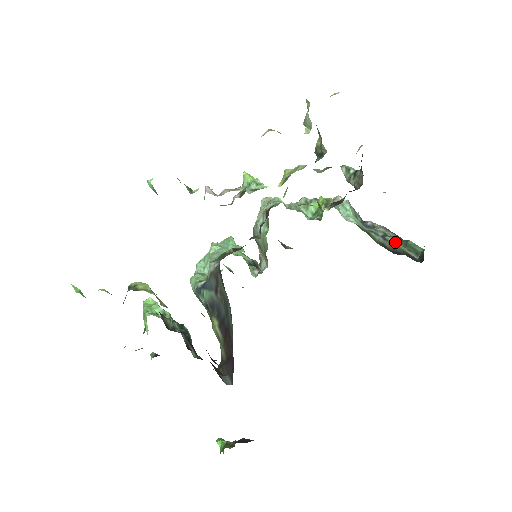
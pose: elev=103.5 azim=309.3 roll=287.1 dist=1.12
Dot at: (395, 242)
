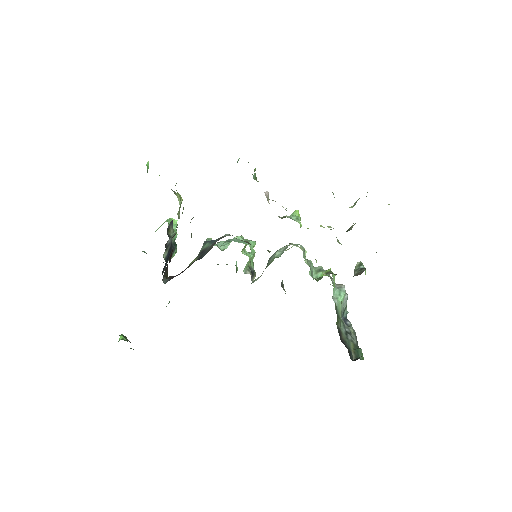
Dot at: (351, 341)
